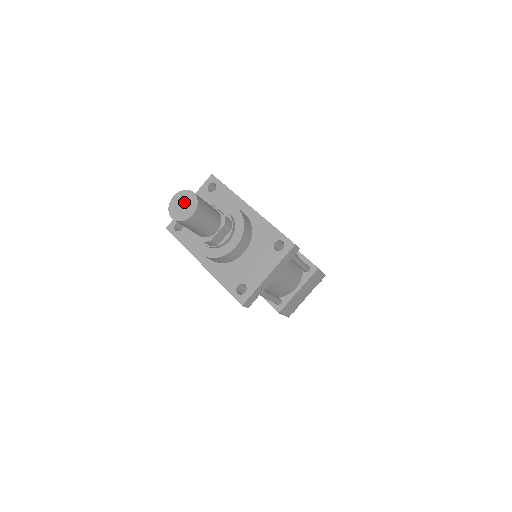
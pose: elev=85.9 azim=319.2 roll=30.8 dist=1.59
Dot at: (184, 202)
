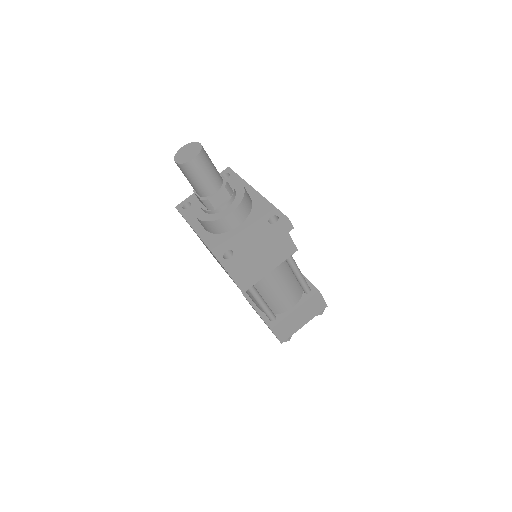
Dot at: (190, 150)
